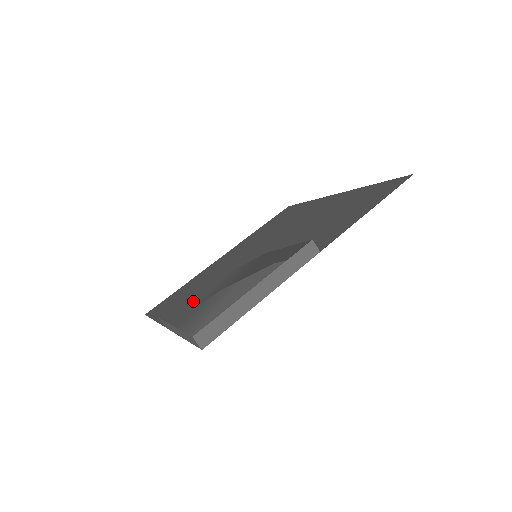
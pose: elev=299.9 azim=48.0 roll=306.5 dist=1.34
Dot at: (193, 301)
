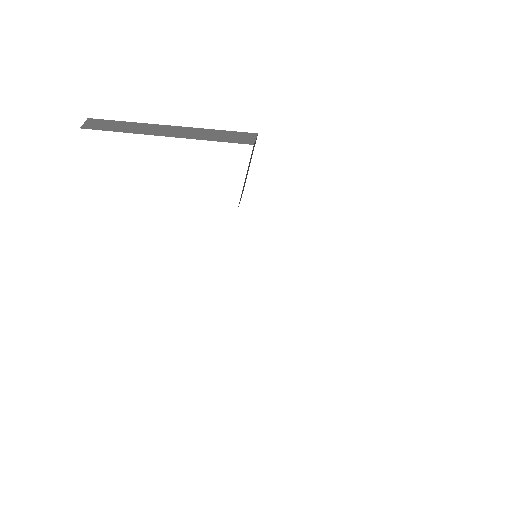
Dot at: occluded
